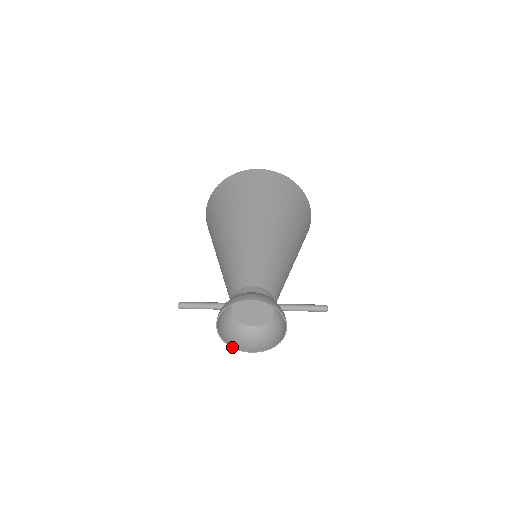
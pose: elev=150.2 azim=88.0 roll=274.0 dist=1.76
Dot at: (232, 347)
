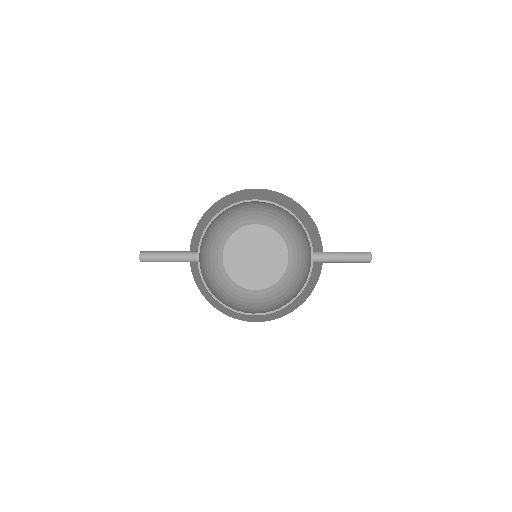
Dot at: (222, 303)
